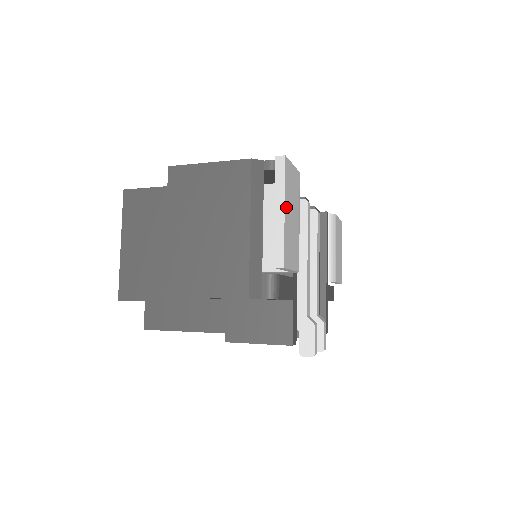
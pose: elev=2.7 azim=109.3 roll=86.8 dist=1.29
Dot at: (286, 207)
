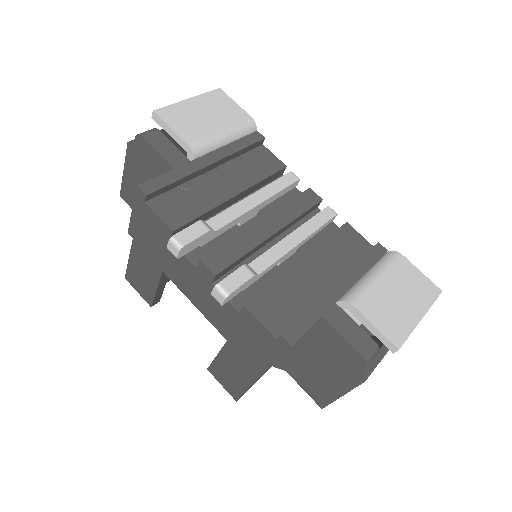
Dot at: (195, 101)
